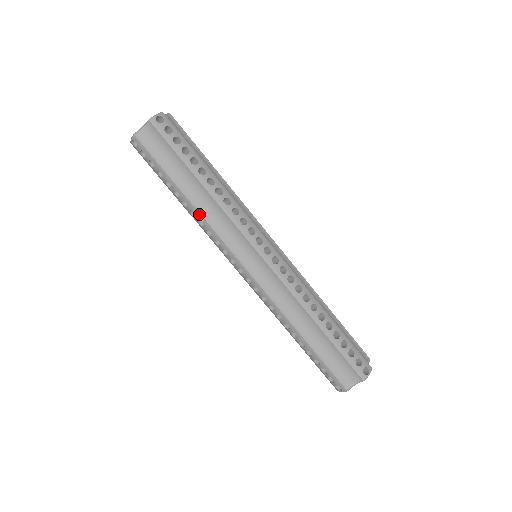
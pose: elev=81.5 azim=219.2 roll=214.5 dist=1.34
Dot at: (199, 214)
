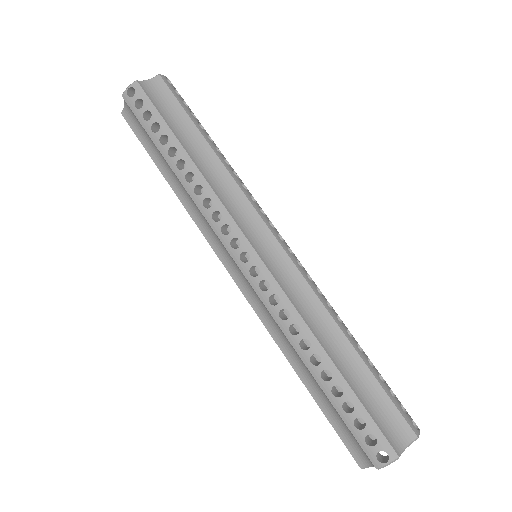
Dot at: (182, 203)
